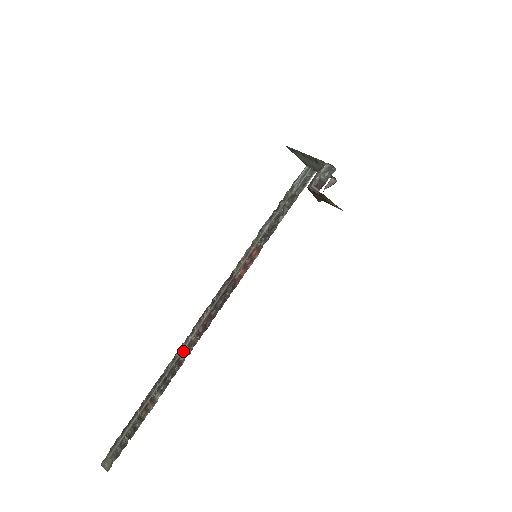
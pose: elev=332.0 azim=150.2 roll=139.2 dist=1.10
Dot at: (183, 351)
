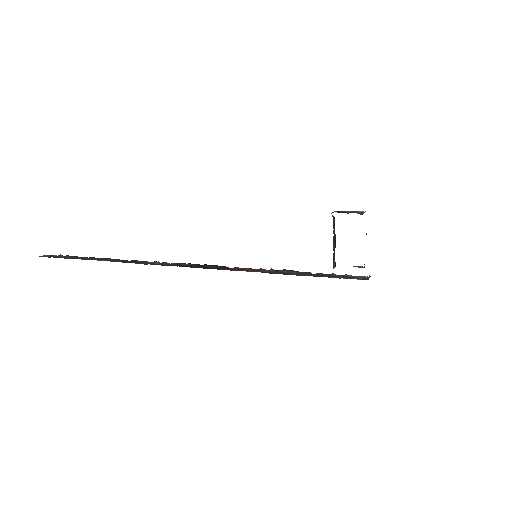
Dot at: (151, 263)
